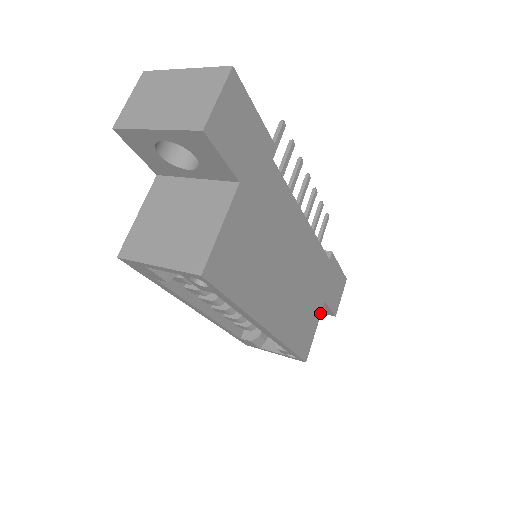
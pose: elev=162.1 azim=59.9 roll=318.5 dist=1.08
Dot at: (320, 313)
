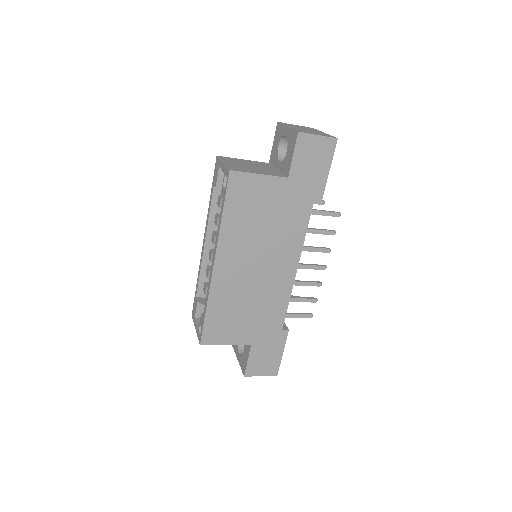
Dot at: (241, 343)
